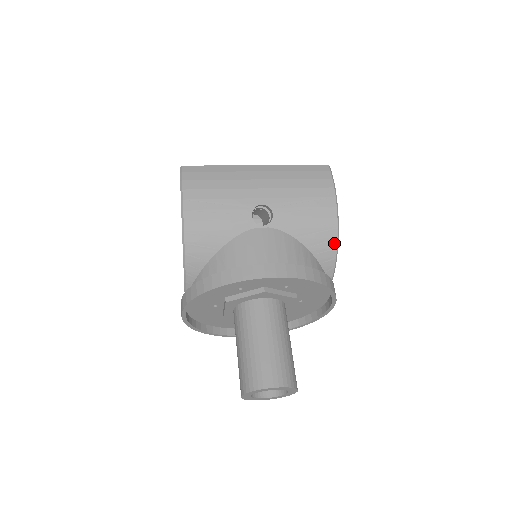
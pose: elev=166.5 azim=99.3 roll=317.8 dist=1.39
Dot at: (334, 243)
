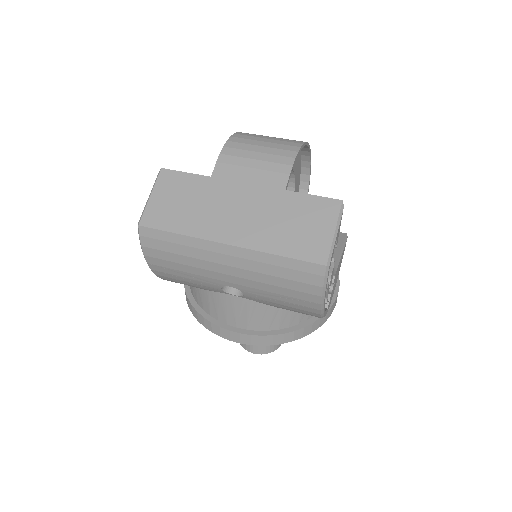
Dot at: (318, 317)
